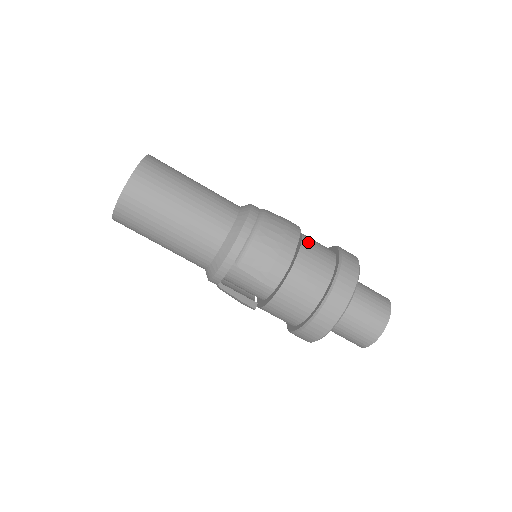
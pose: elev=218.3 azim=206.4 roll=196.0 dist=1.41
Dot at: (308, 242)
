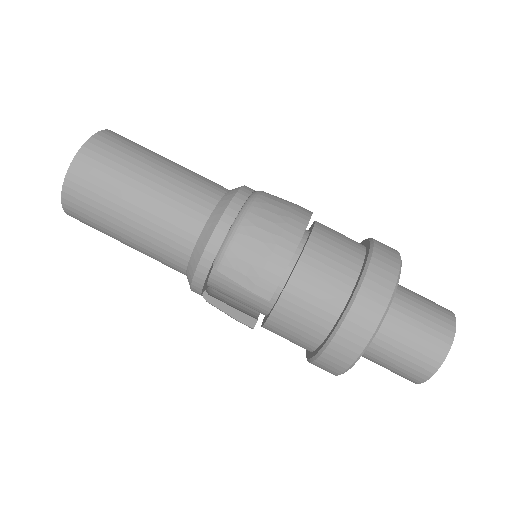
Dot at: (322, 233)
